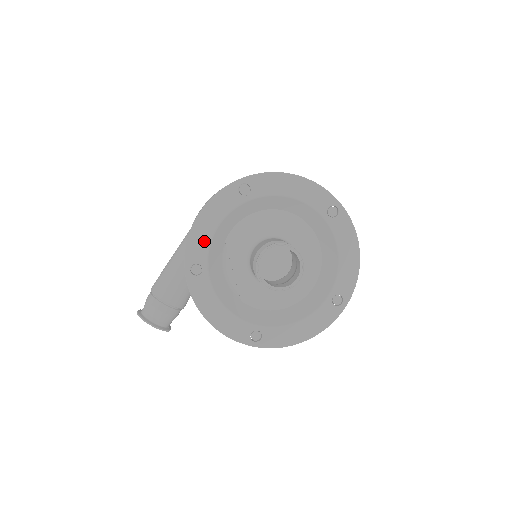
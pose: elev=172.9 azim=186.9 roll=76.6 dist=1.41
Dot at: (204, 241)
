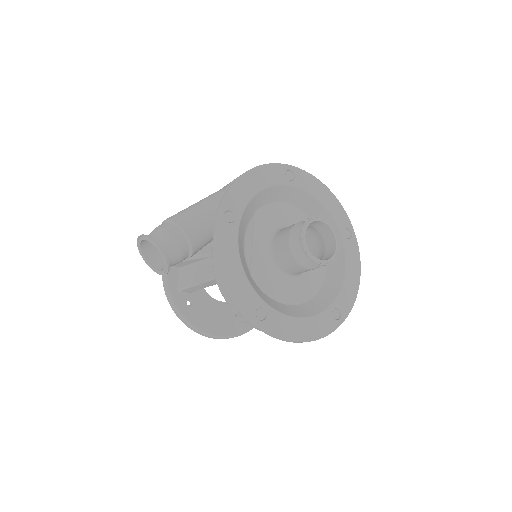
Dot at: (245, 195)
